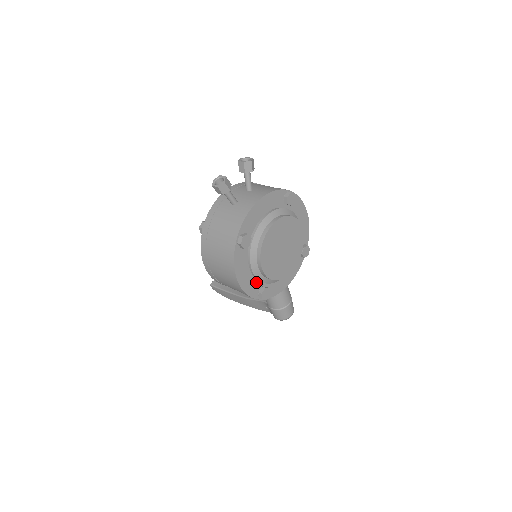
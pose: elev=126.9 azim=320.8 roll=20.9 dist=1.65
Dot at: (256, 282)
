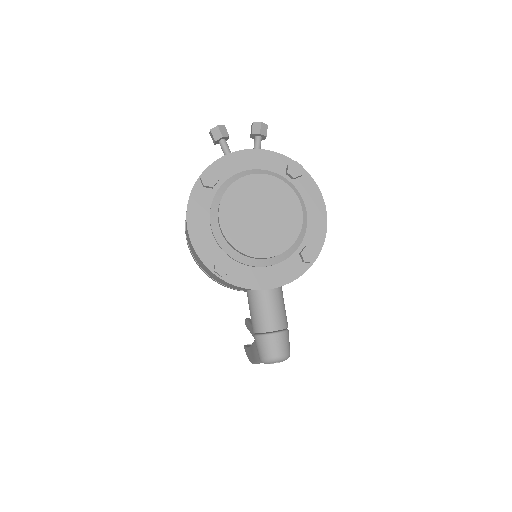
Dot at: (216, 246)
